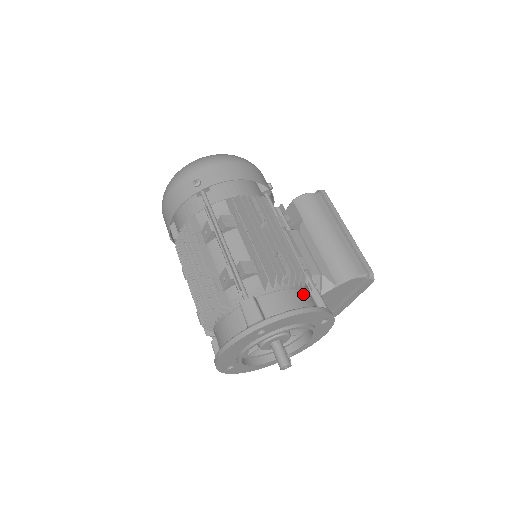
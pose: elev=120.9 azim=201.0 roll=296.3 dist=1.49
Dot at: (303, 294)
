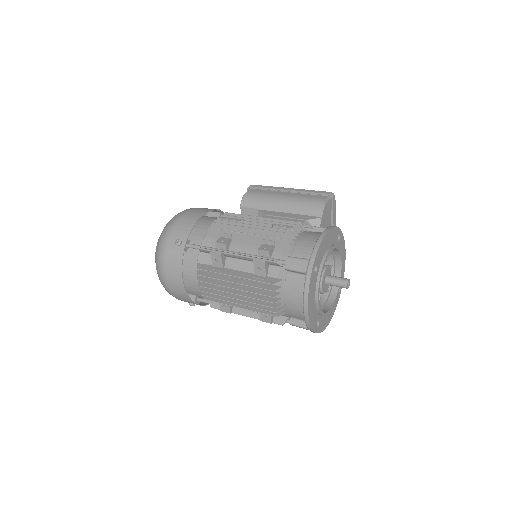
Dot at: (311, 233)
